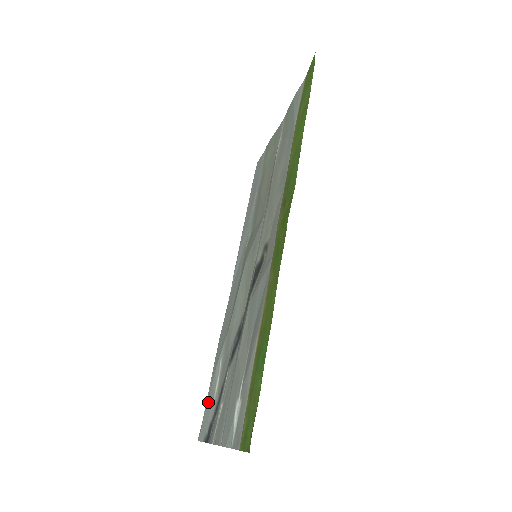
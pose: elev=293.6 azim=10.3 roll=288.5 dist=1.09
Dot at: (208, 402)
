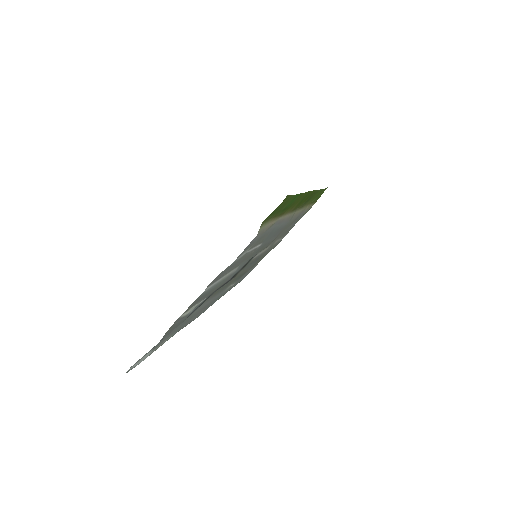
Dot at: (159, 342)
